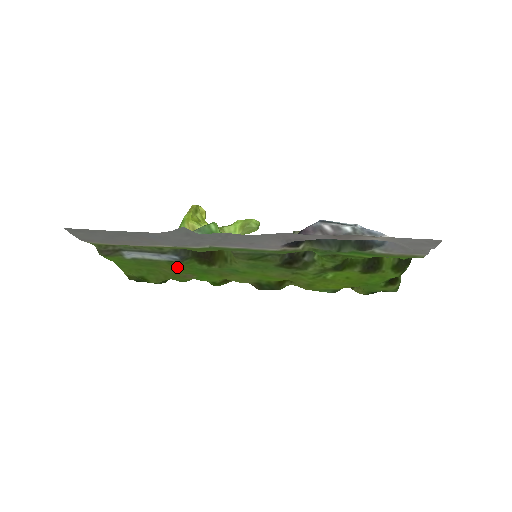
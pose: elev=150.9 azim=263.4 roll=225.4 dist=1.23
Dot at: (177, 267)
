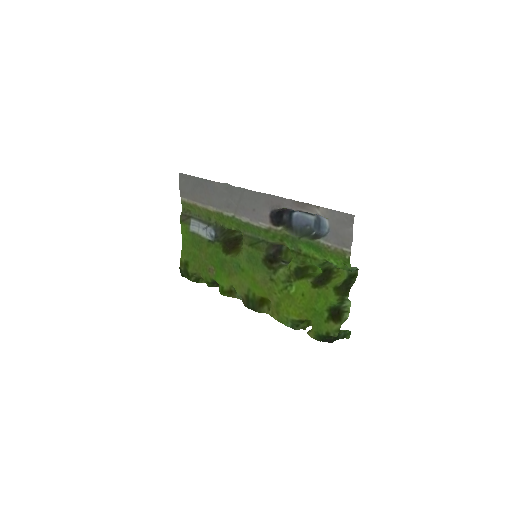
Dot at: (210, 252)
